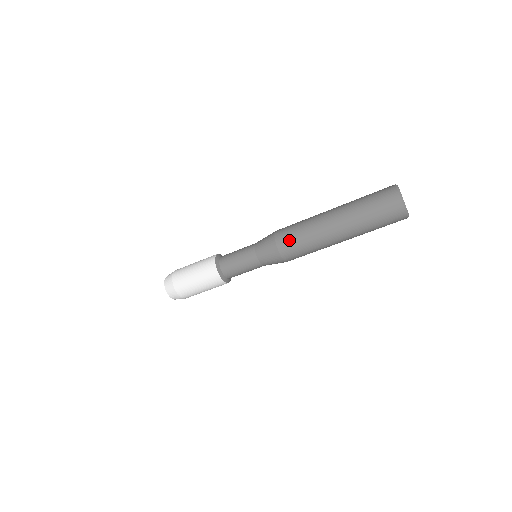
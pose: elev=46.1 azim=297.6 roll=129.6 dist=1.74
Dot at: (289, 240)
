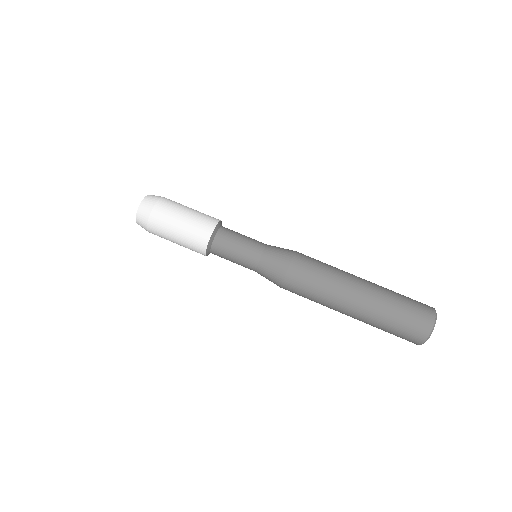
Dot at: (310, 259)
